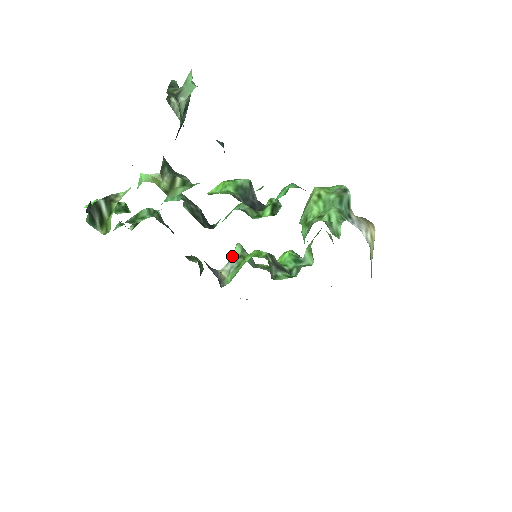
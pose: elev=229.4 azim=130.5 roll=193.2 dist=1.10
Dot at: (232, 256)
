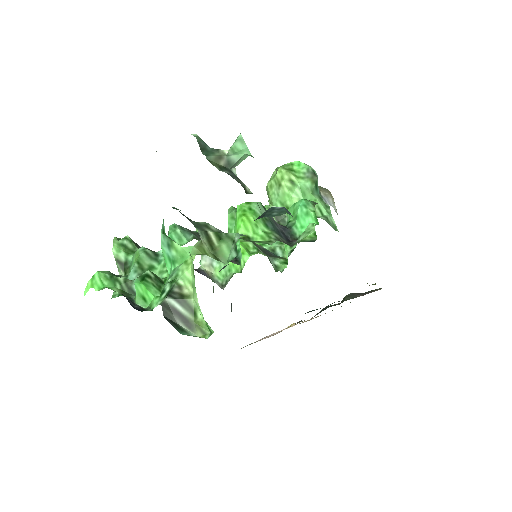
Dot at: occluded
